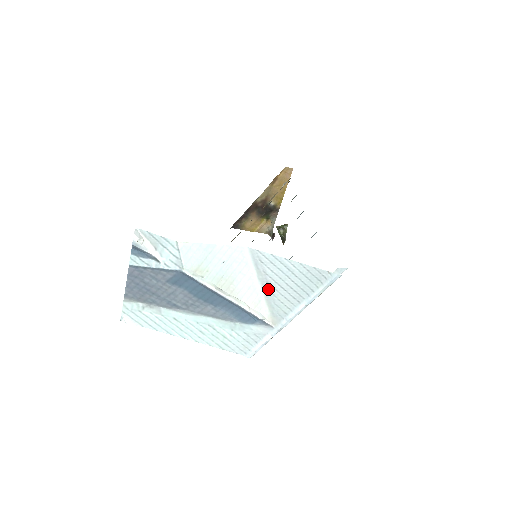
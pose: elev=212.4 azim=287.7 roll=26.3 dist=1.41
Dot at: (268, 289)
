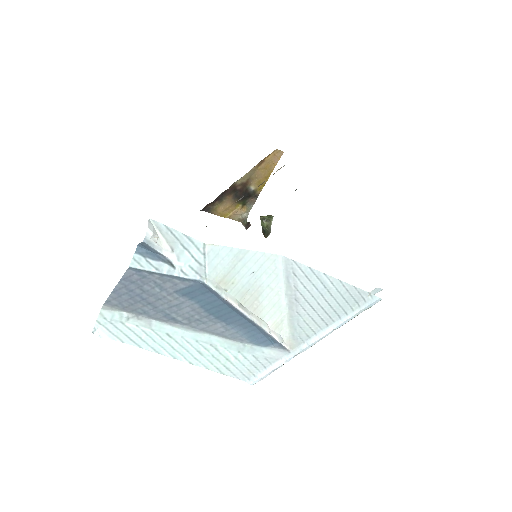
Dot at: (295, 307)
